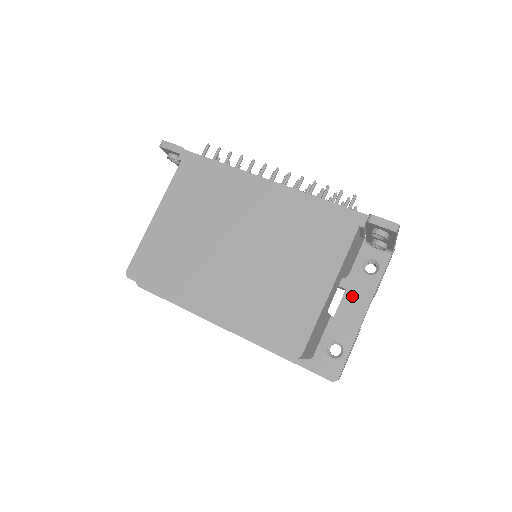
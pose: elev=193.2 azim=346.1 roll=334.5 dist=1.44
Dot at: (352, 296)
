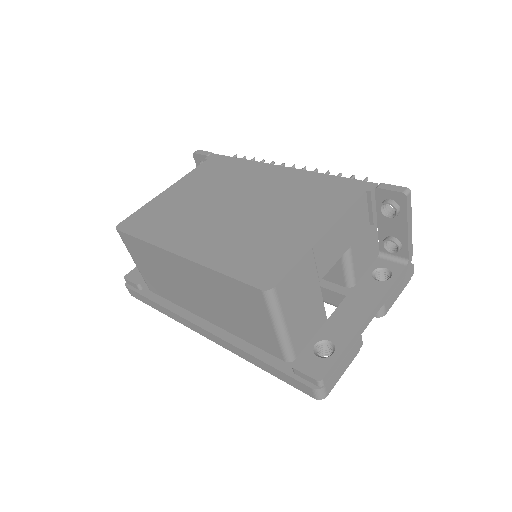
Dot at: (356, 298)
